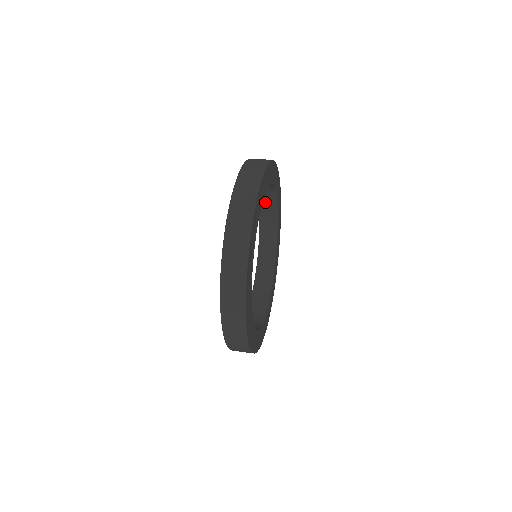
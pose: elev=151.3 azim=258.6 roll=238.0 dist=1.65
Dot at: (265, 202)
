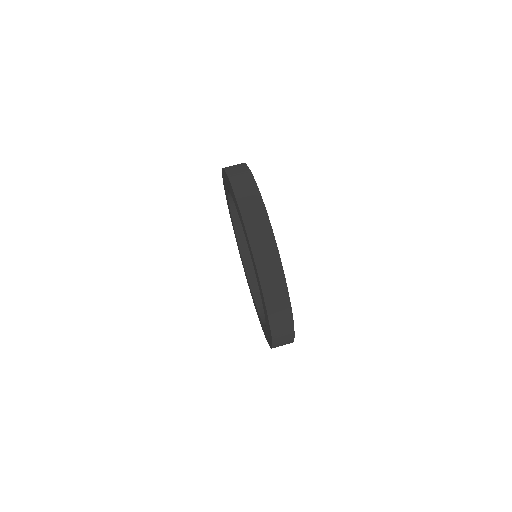
Dot at: occluded
